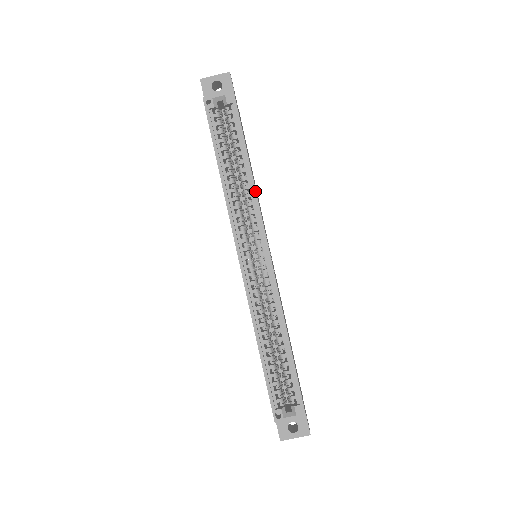
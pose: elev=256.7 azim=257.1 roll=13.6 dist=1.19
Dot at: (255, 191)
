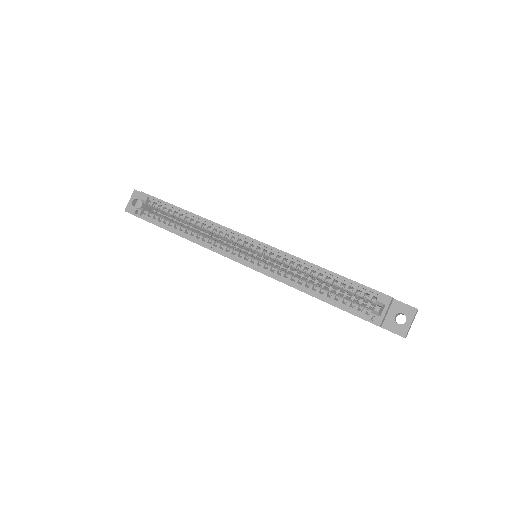
Dot at: (206, 219)
